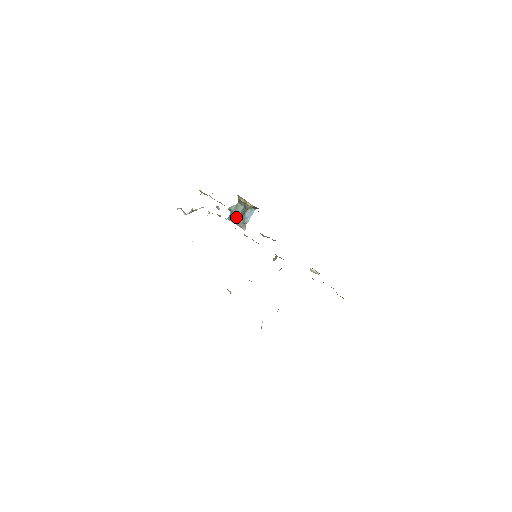
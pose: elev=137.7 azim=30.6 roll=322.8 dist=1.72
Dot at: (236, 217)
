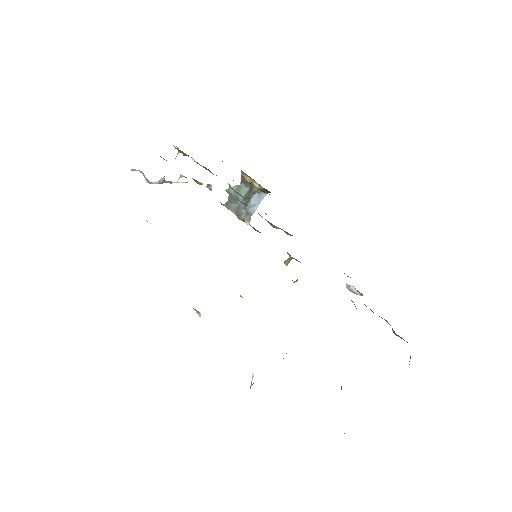
Dot at: (237, 204)
